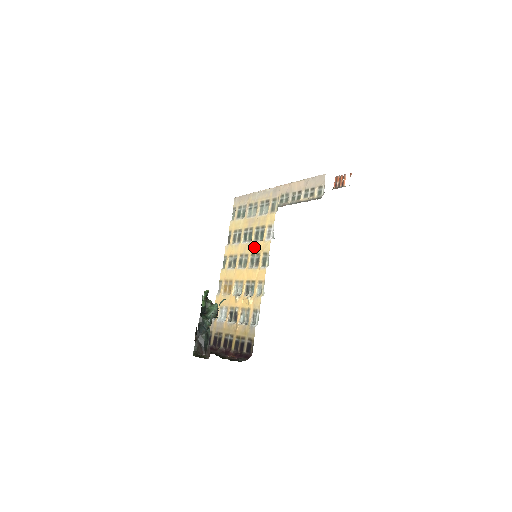
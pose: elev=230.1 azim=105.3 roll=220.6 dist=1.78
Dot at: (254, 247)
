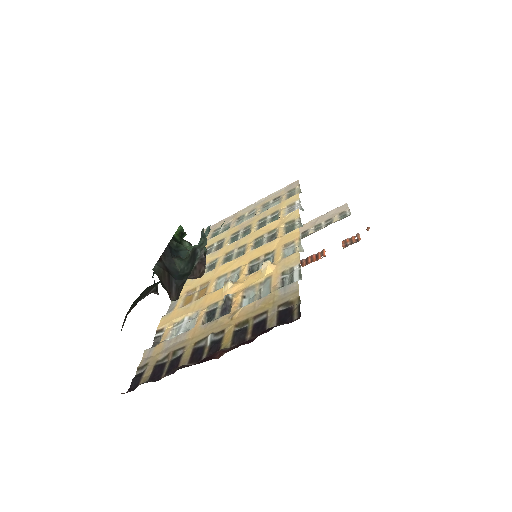
Dot at: (260, 231)
